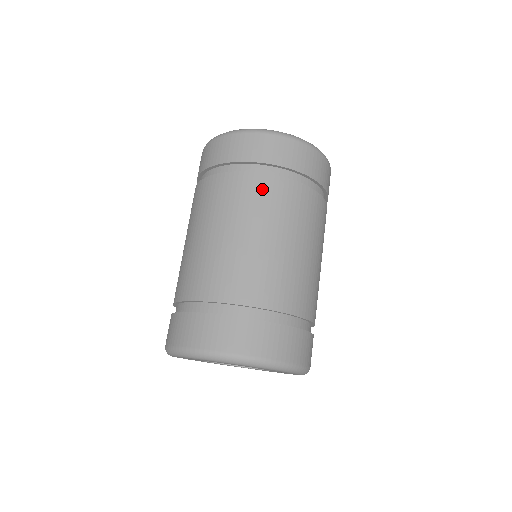
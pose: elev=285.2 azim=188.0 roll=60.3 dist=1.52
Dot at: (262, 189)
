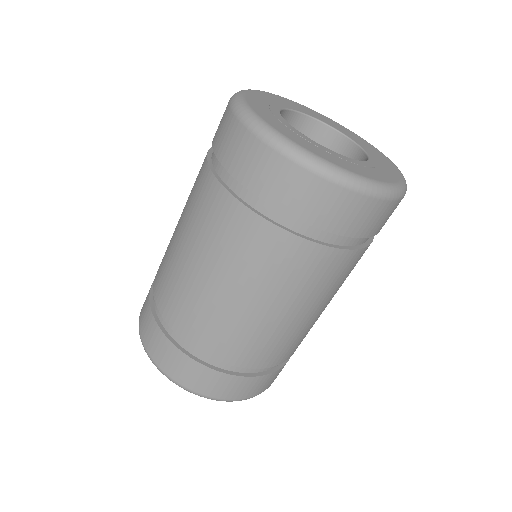
Dot at: (216, 208)
